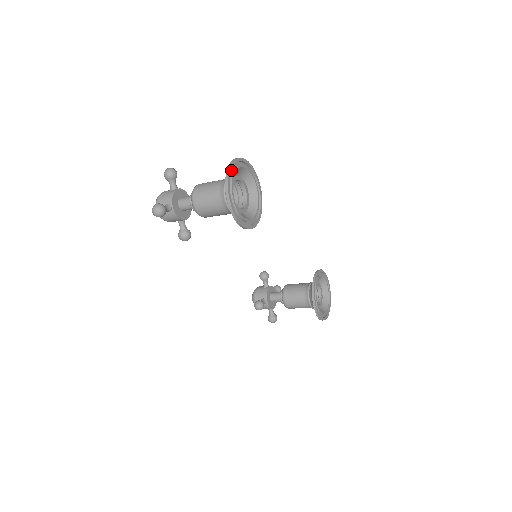
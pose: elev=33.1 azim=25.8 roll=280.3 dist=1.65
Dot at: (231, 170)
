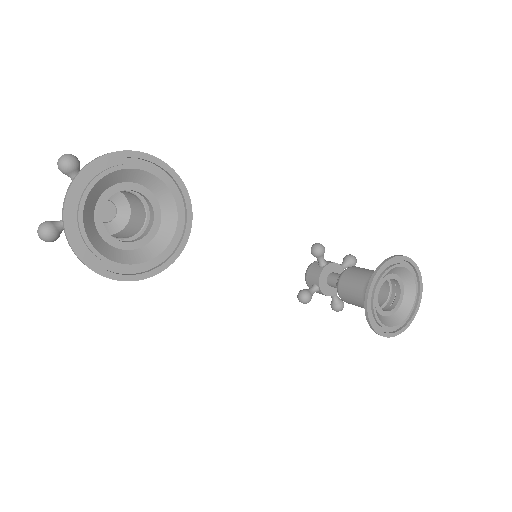
Dot at: (74, 192)
